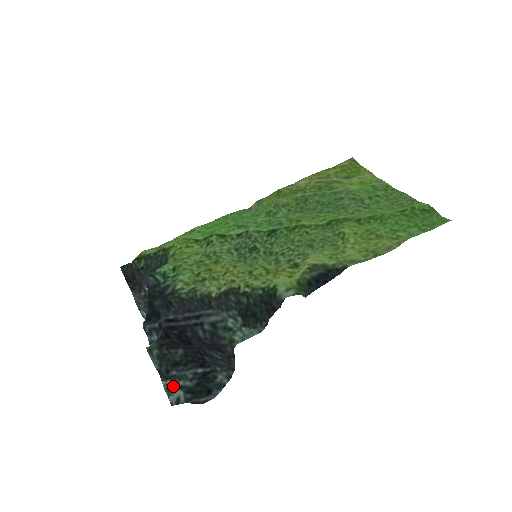
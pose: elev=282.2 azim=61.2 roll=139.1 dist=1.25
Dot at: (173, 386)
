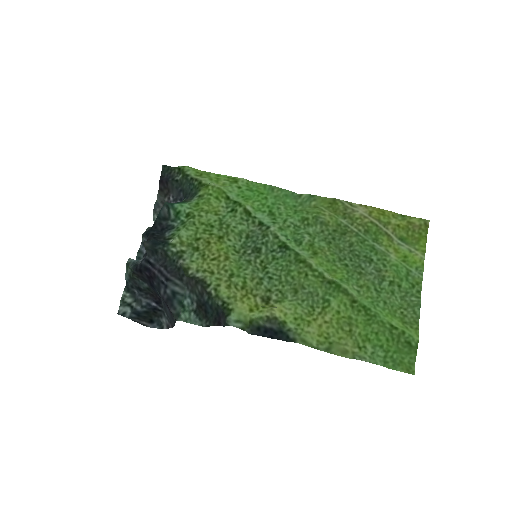
Dot at: (128, 301)
